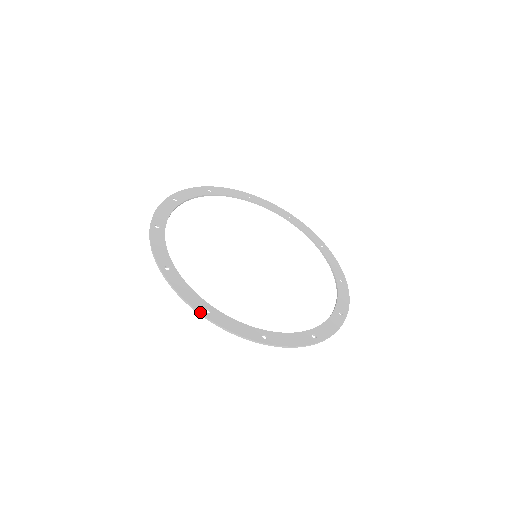
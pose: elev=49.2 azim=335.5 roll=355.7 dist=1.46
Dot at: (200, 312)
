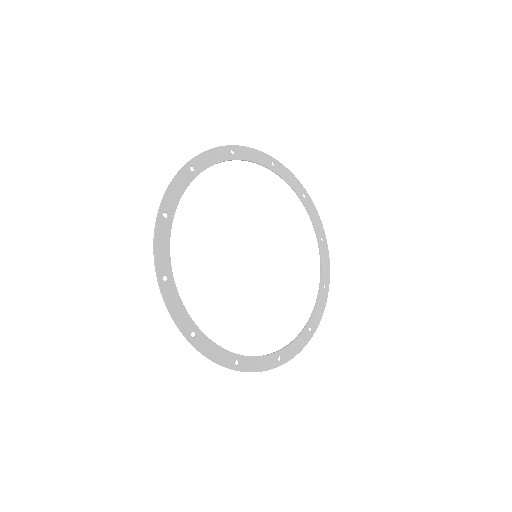
Dot at: (278, 366)
